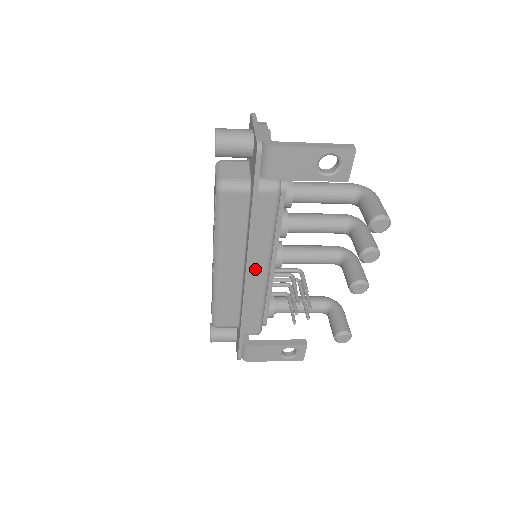
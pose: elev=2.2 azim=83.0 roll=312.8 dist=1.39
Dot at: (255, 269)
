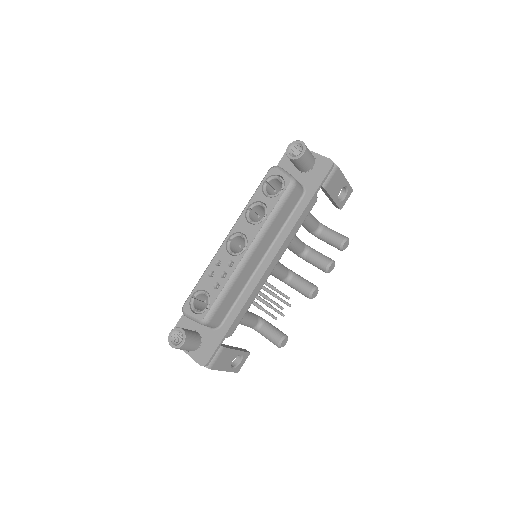
Dot at: occluded
